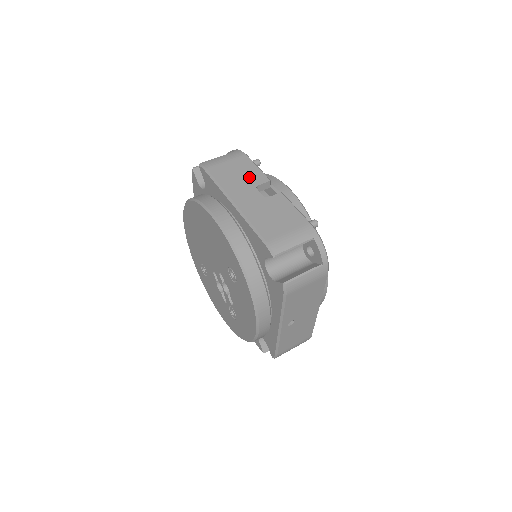
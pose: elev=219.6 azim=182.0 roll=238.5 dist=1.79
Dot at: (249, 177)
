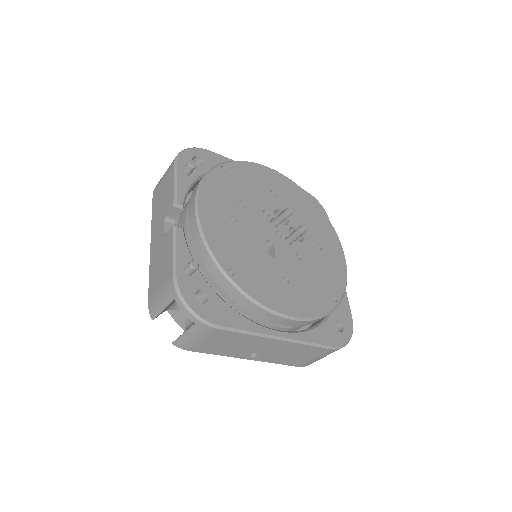
Dot at: (165, 203)
